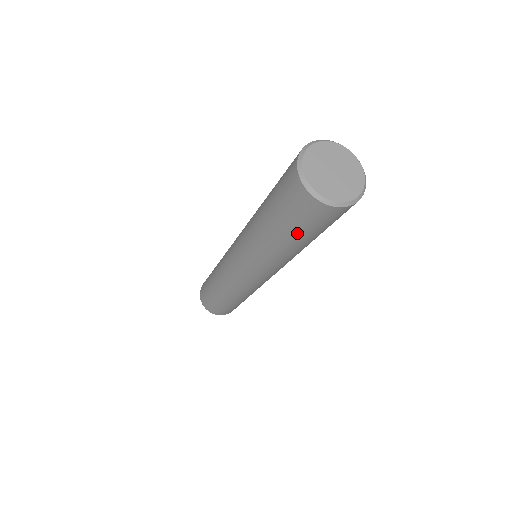
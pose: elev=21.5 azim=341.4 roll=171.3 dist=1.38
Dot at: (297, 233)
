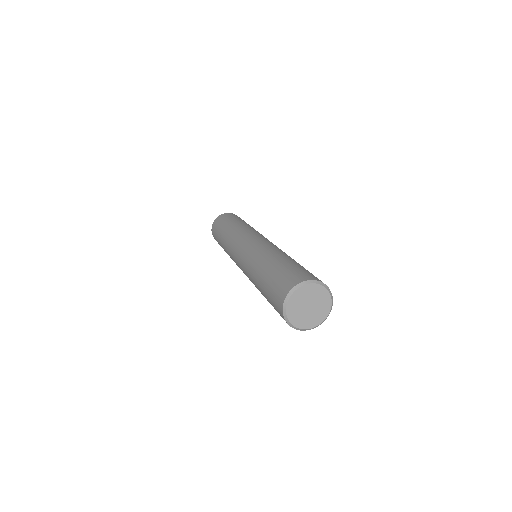
Dot at: occluded
